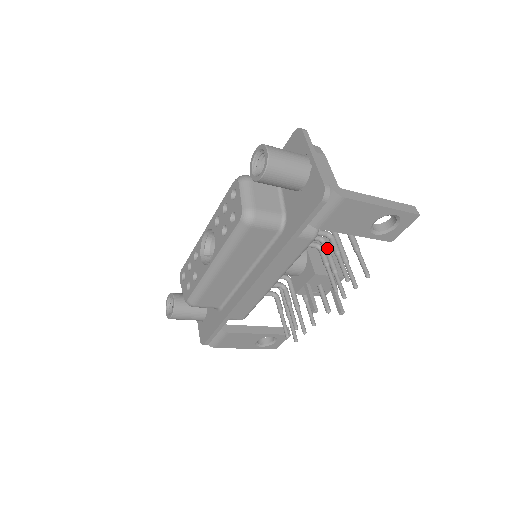
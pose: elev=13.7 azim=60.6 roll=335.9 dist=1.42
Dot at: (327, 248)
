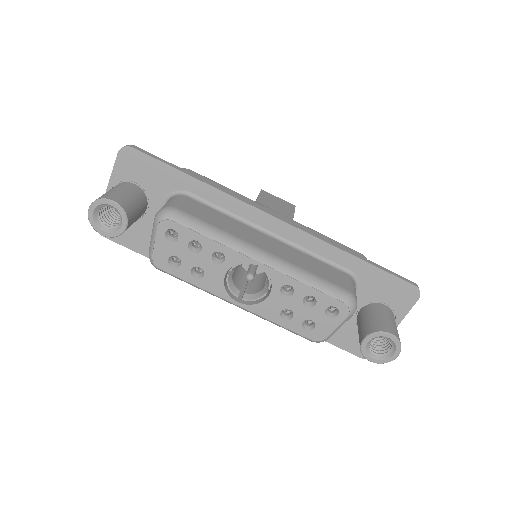
Dot at: occluded
